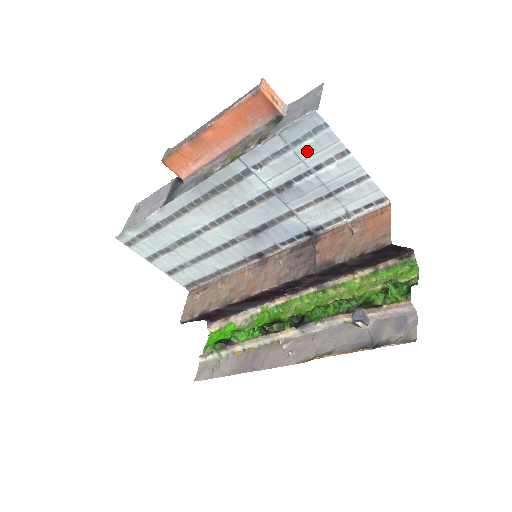
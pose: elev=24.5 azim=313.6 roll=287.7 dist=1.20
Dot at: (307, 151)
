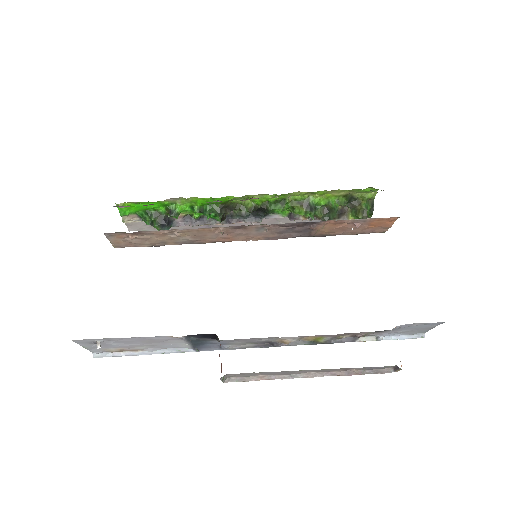
Dot at: occluded
